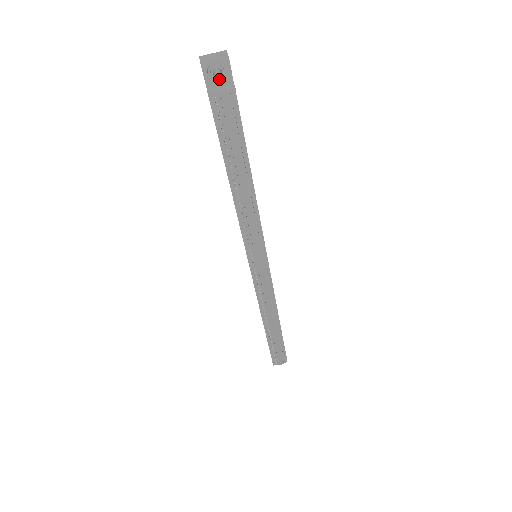
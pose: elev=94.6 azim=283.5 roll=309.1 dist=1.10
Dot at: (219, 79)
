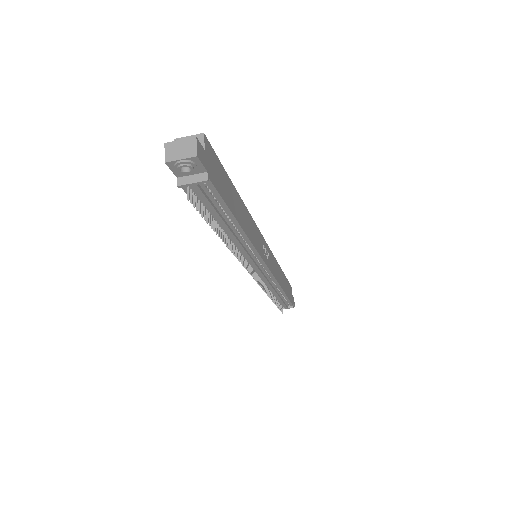
Dot at: (189, 172)
